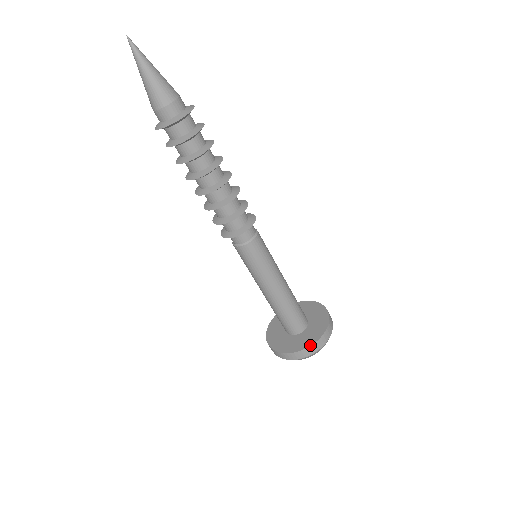
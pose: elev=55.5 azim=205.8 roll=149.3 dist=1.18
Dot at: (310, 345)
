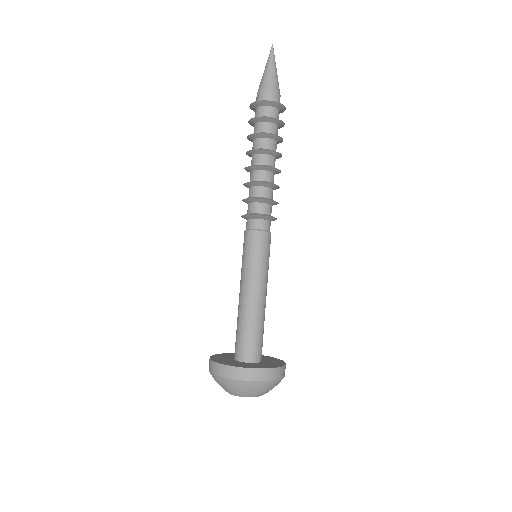
Dot at: (283, 365)
